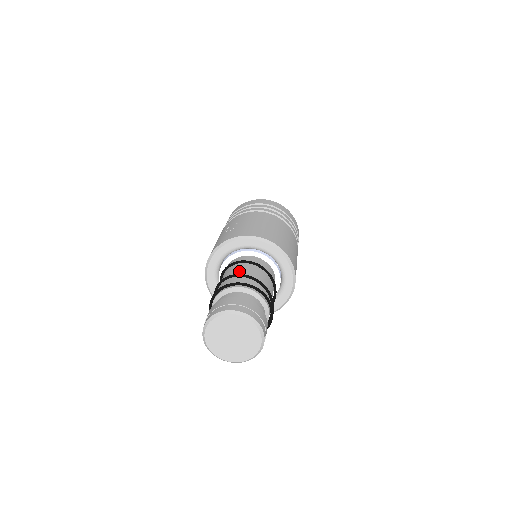
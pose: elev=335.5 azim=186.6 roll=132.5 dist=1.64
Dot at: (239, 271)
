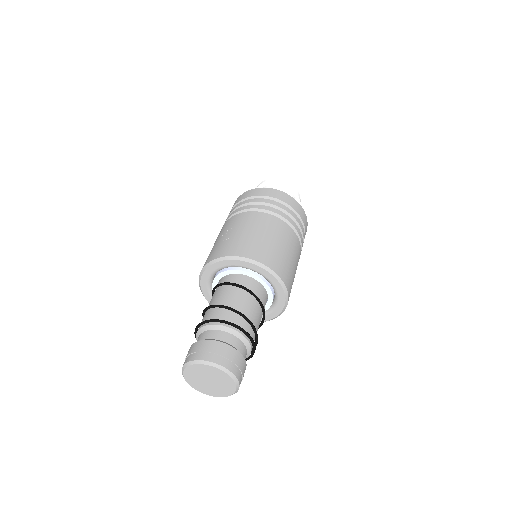
Dot at: (227, 299)
